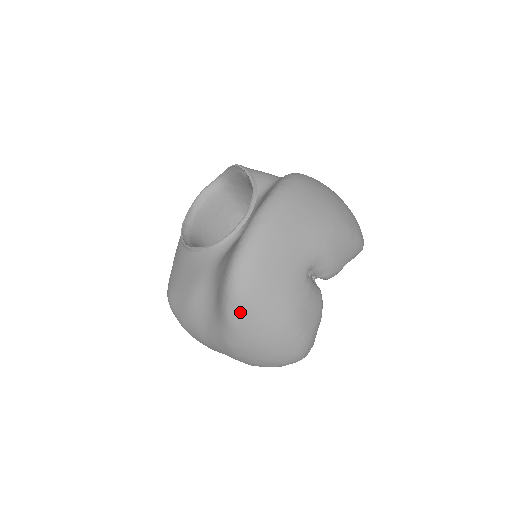
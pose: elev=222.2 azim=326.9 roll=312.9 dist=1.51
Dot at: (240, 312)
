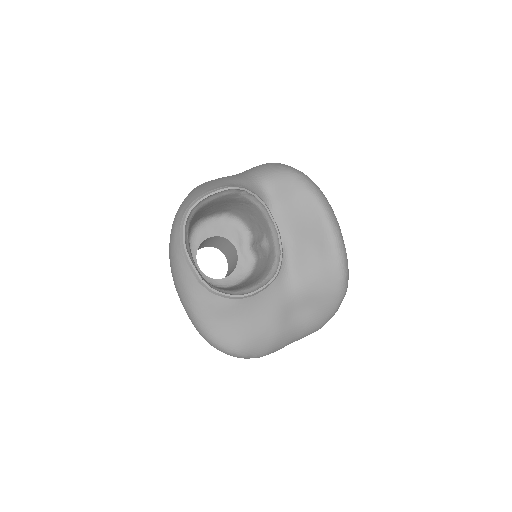
Dot at: occluded
